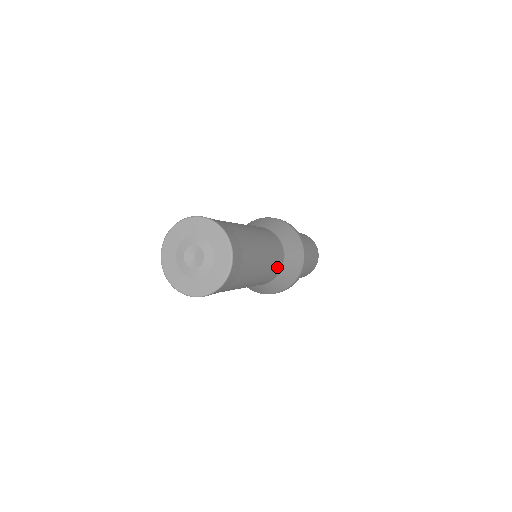
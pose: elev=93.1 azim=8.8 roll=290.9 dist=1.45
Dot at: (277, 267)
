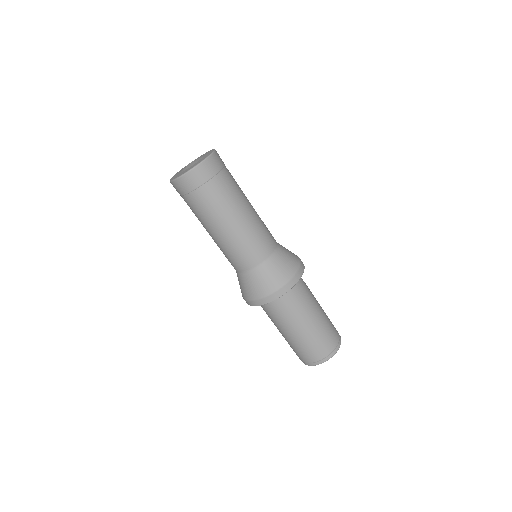
Dot at: (258, 250)
